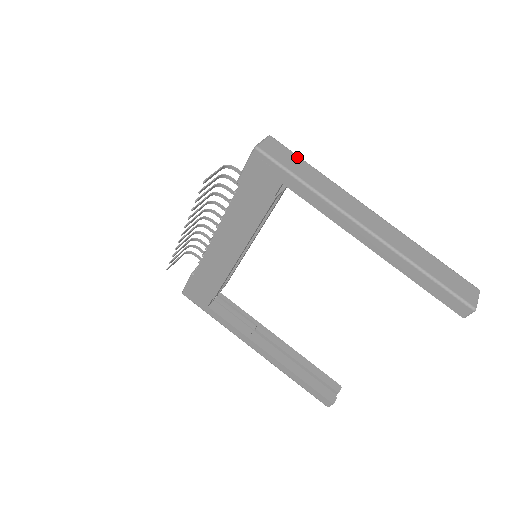
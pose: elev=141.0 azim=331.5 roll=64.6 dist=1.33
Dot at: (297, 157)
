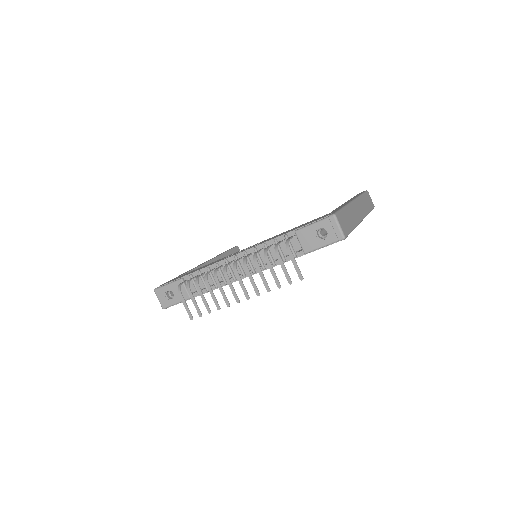
Dot at: (343, 212)
